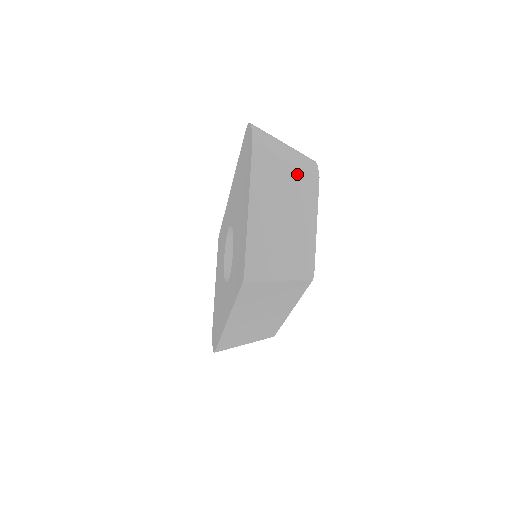
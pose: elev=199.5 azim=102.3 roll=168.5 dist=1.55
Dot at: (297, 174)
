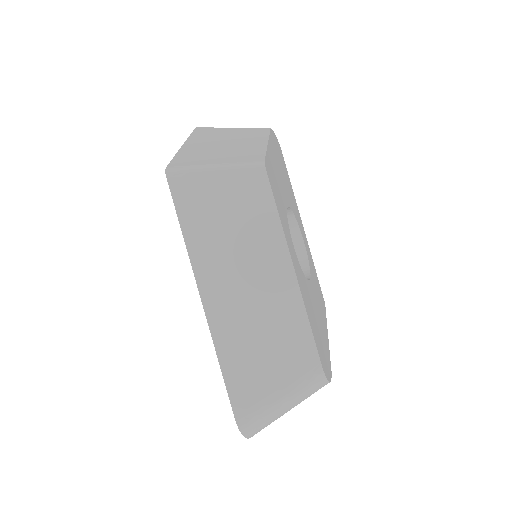
Dot at: (243, 130)
